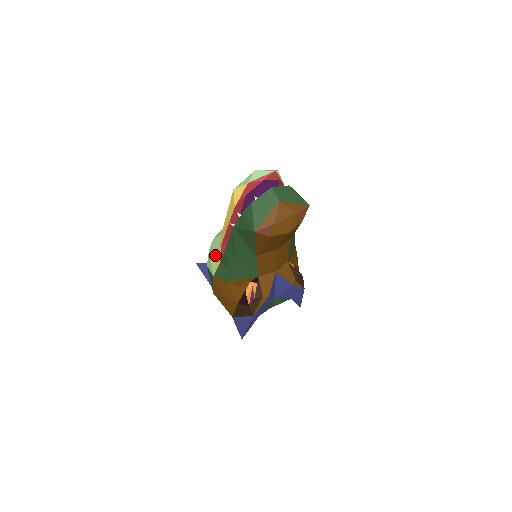
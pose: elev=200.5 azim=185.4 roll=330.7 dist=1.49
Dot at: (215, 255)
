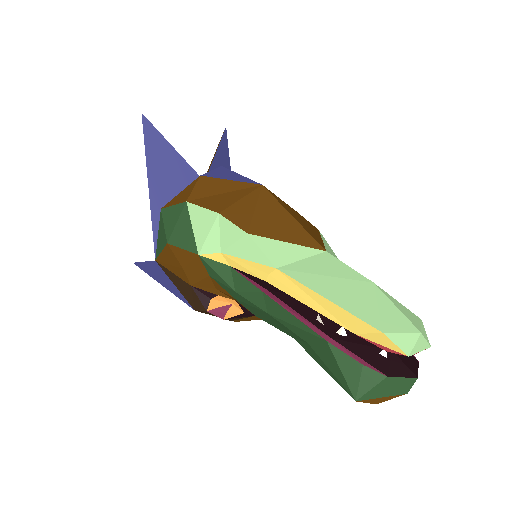
Dot at: (229, 245)
